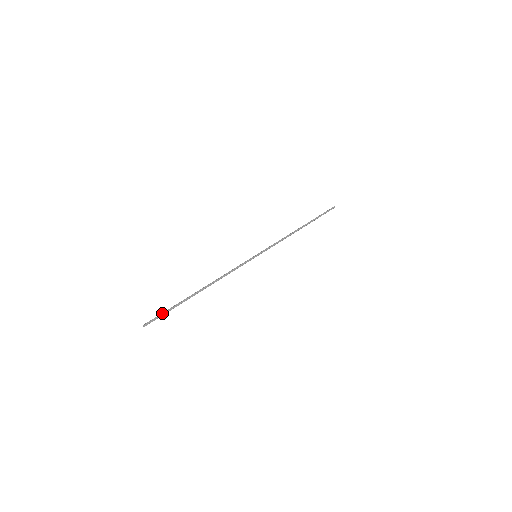
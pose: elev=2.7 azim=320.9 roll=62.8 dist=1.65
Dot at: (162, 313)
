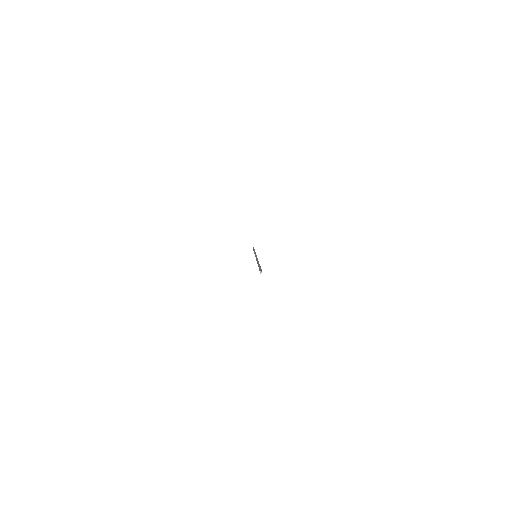
Dot at: occluded
